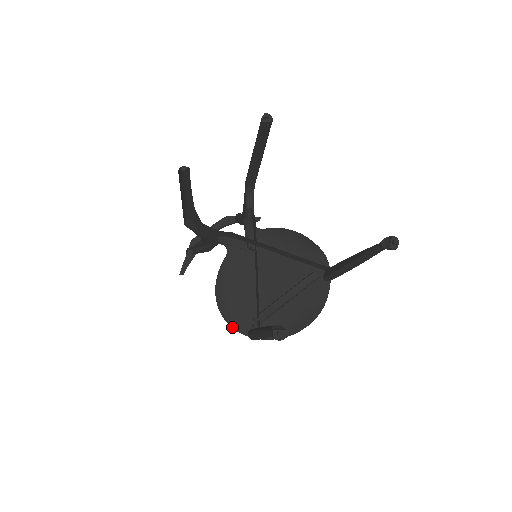
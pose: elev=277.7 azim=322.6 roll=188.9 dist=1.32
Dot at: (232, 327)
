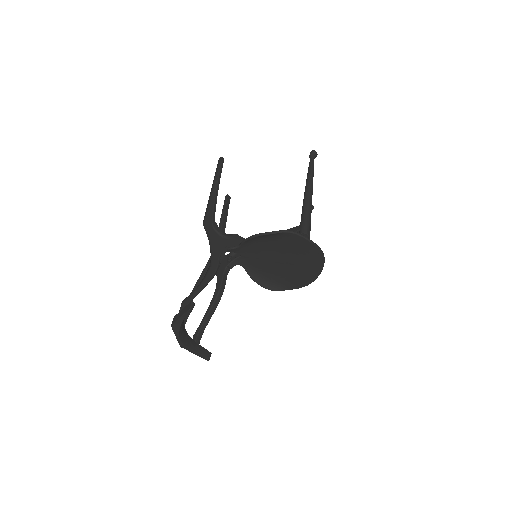
Dot at: (288, 230)
